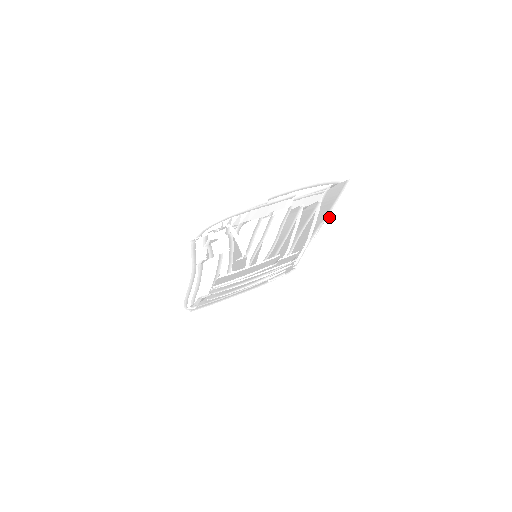
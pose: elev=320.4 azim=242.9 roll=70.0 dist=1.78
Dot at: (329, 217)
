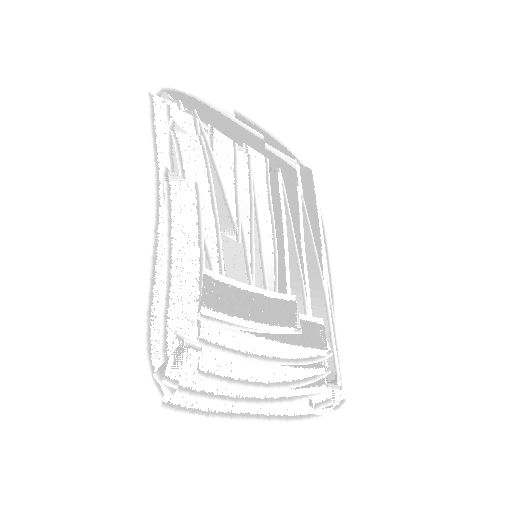
Dot at: (327, 246)
